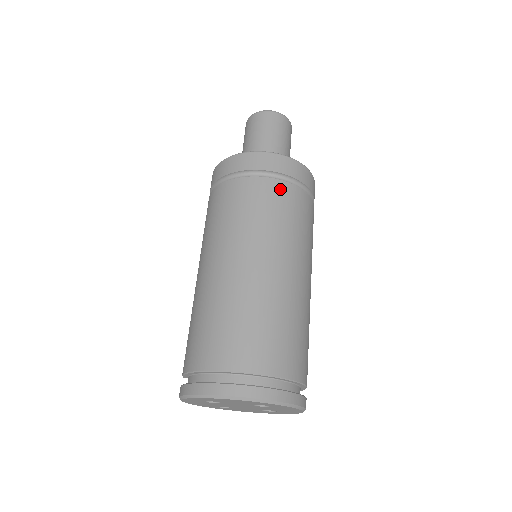
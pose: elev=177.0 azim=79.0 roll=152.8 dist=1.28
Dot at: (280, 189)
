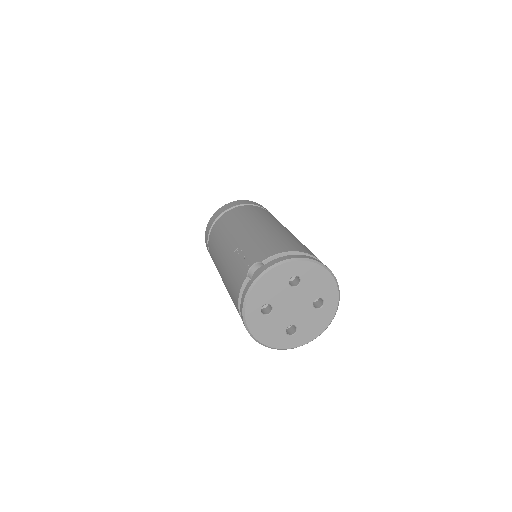
Dot at: occluded
